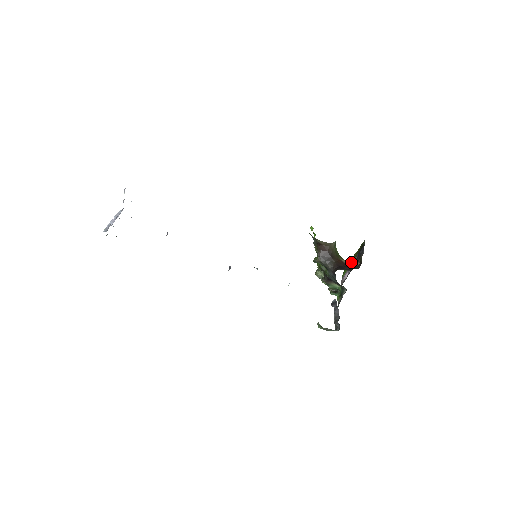
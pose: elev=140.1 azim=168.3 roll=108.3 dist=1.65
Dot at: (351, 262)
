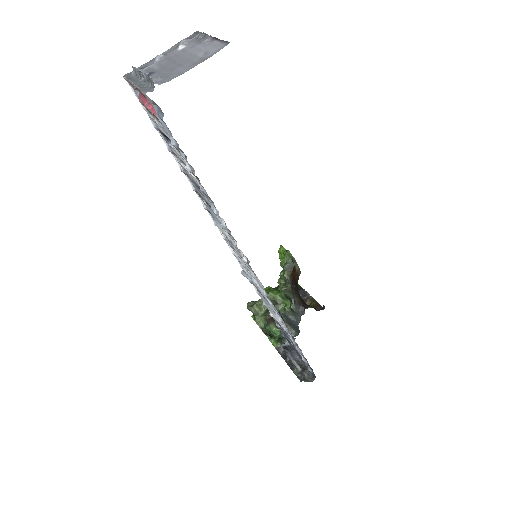
Dot at: occluded
